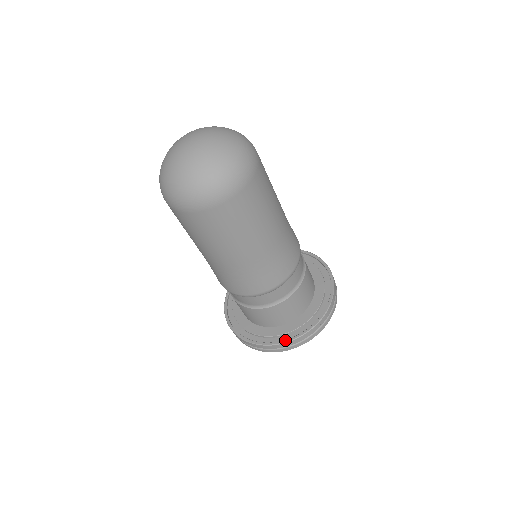
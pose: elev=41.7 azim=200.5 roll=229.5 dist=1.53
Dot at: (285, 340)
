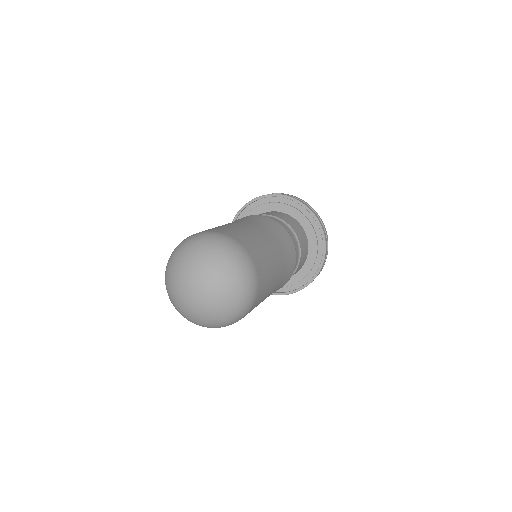
Dot at: (301, 288)
